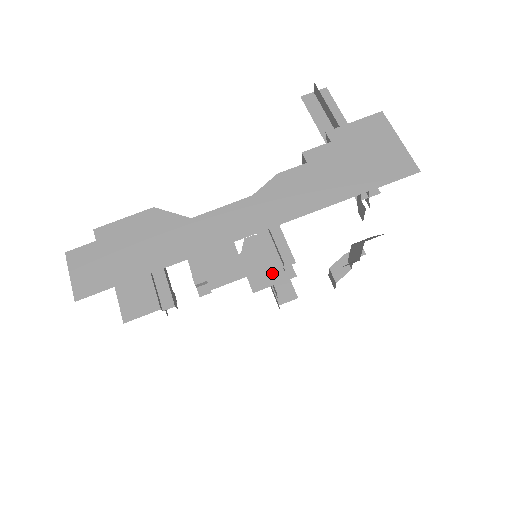
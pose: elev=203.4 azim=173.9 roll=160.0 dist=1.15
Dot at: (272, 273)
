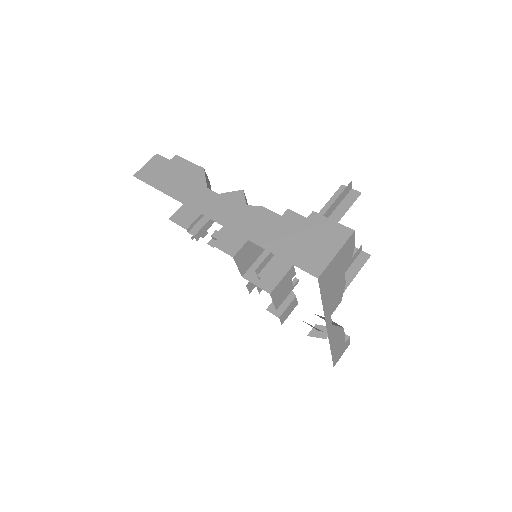
Dot at: occluded
